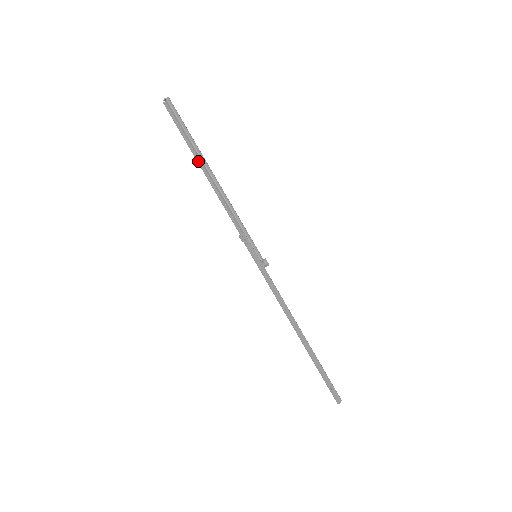
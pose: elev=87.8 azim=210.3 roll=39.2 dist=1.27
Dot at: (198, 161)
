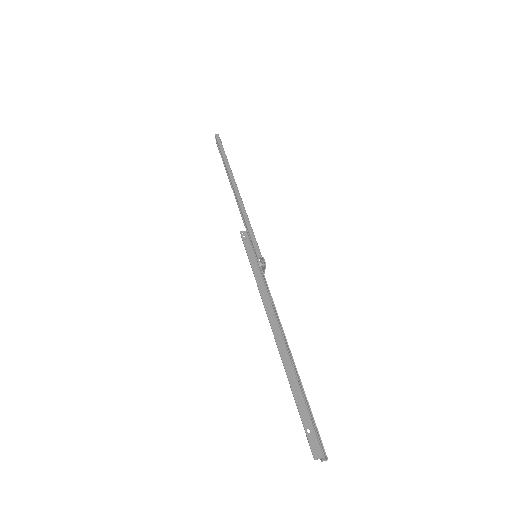
Dot at: (229, 178)
